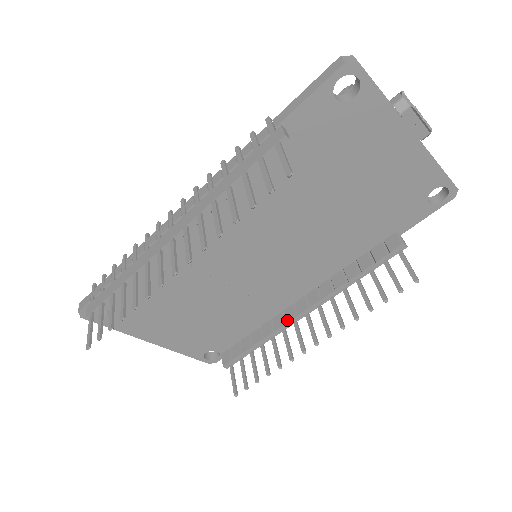
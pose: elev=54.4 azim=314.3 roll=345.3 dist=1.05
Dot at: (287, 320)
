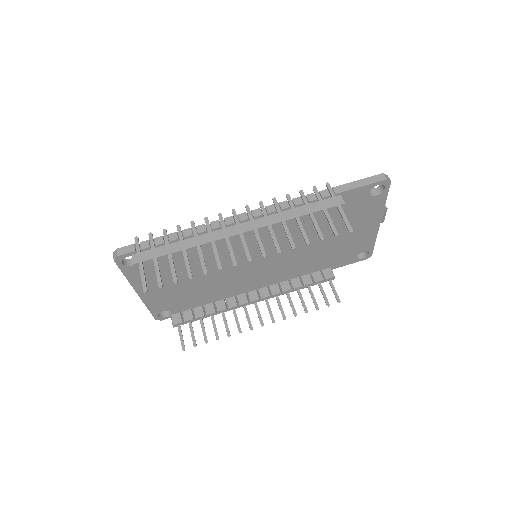
Dot at: (240, 303)
